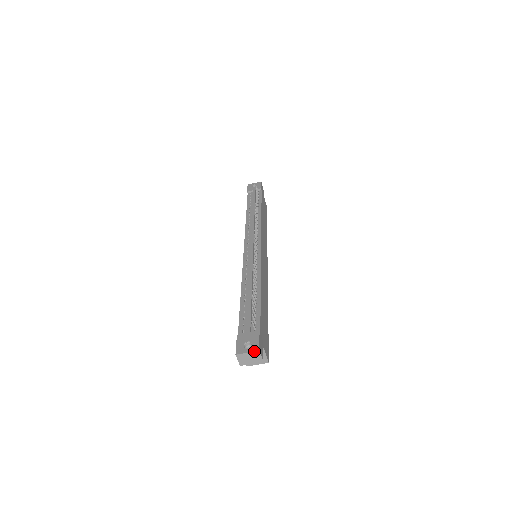
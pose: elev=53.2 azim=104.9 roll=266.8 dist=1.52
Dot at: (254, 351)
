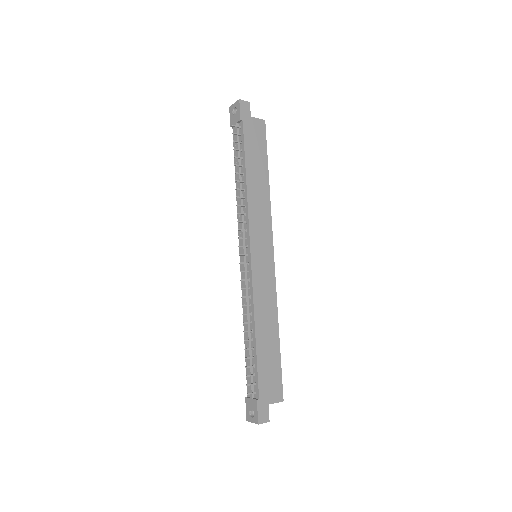
Dot at: occluded
